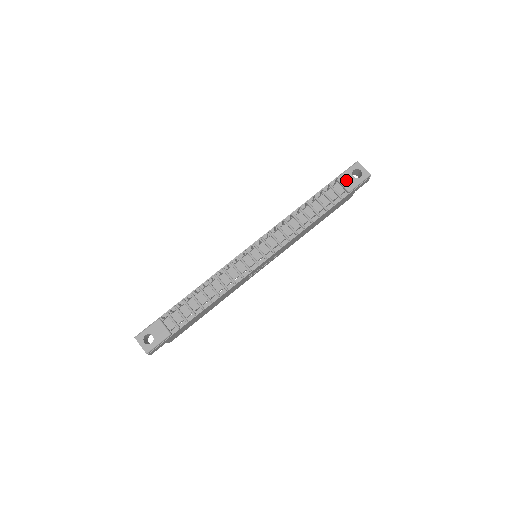
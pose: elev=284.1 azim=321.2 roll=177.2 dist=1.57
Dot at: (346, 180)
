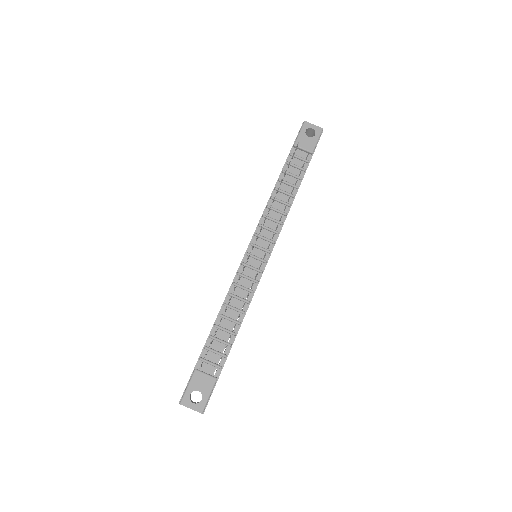
Dot at: (304, 143)
